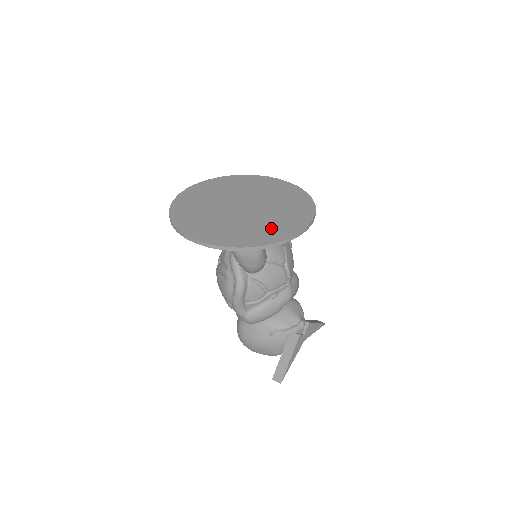
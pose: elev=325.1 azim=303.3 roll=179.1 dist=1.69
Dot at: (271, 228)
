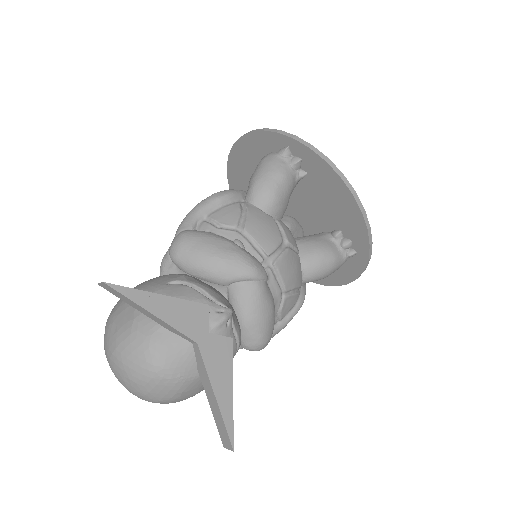
Dot at: occluded
